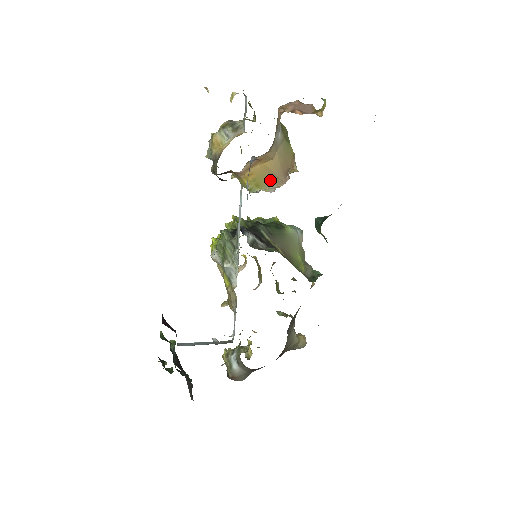
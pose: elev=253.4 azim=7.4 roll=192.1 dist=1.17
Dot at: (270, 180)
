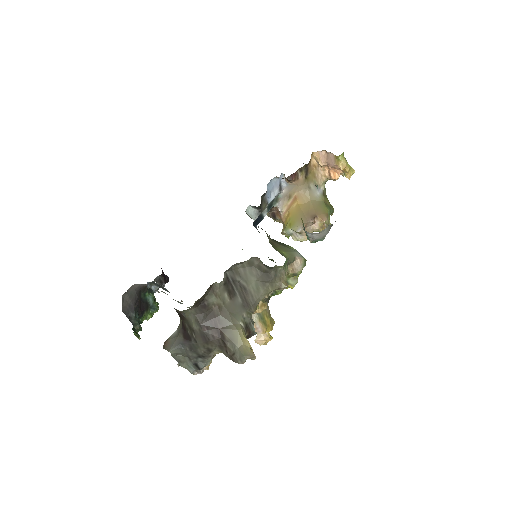
Dot at: (299, 219)
